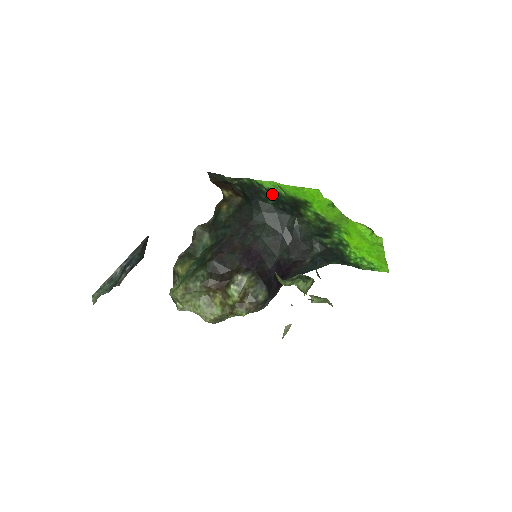
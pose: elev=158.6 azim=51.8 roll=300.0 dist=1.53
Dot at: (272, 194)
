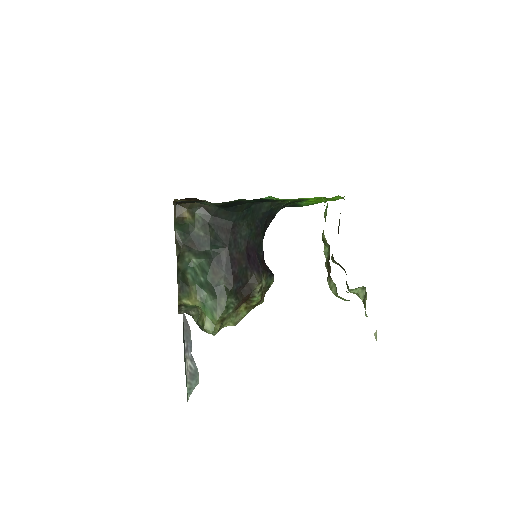
Dot at: (257, 199)
